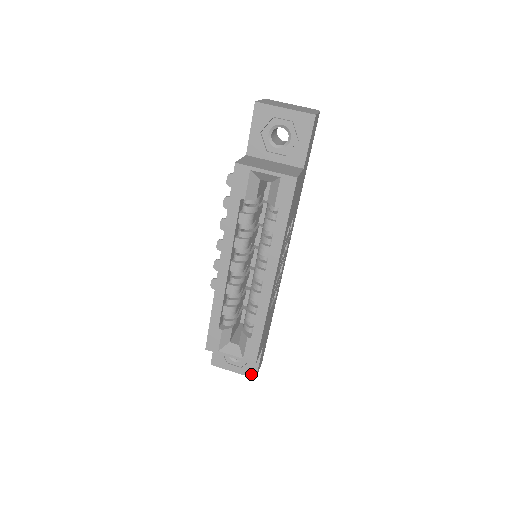
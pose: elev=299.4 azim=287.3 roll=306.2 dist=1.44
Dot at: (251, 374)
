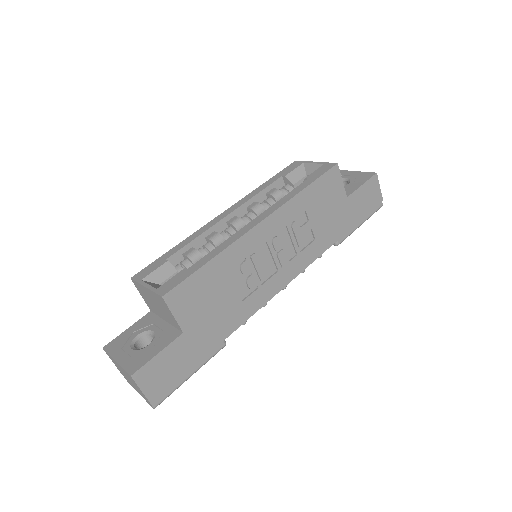
Dot at: (132, 368)
